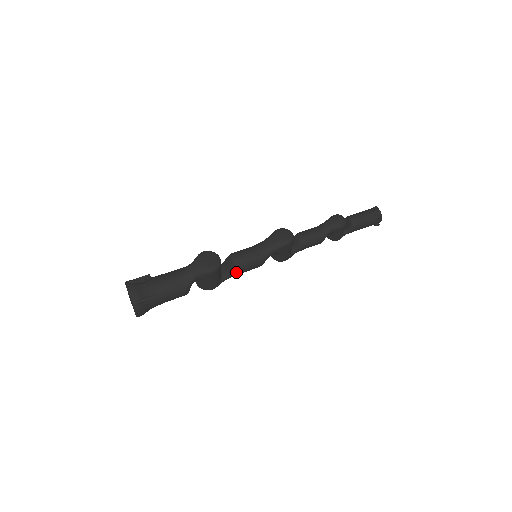
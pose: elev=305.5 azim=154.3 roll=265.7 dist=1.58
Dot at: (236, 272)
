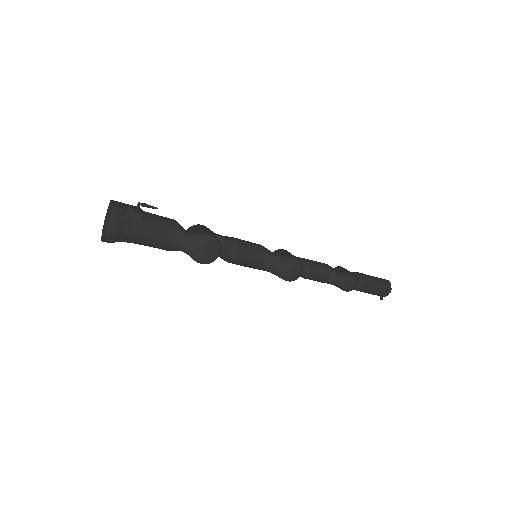
Dot at: (225, 260)
